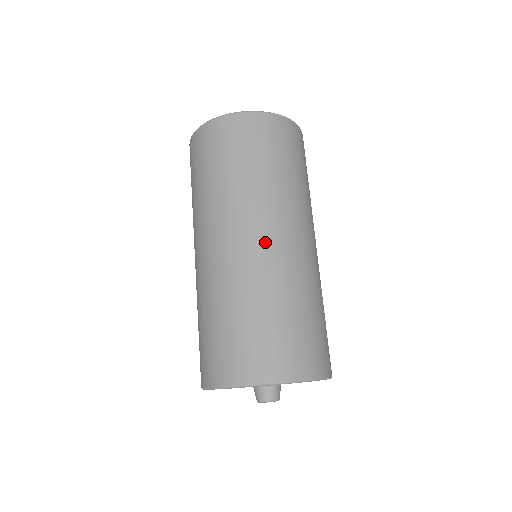
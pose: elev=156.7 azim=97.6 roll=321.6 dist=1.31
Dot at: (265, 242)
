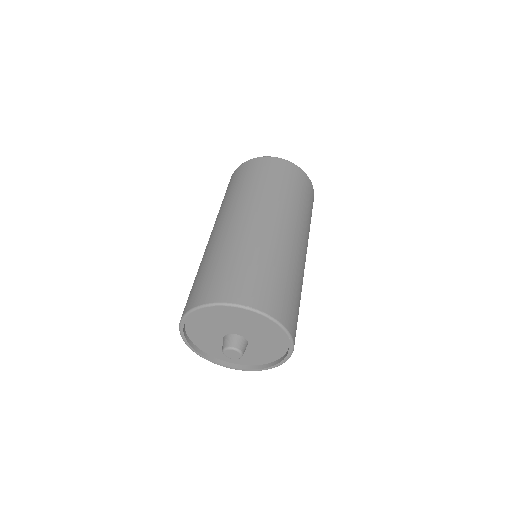
Dot at: (256, 221)
